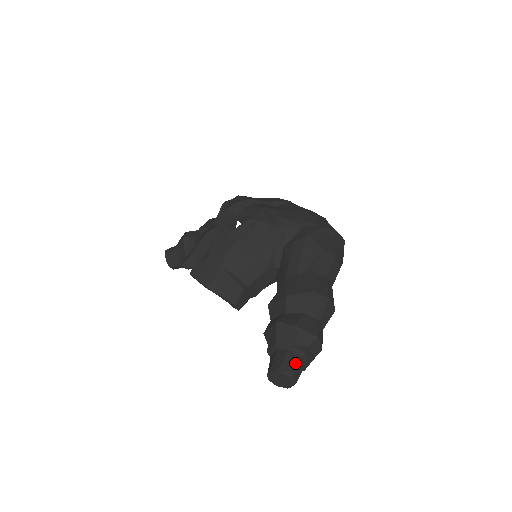
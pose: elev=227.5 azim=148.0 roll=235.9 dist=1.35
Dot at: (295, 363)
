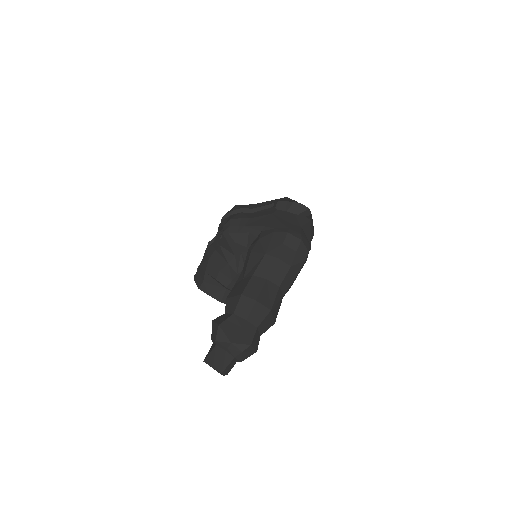
Dot at: (218, 356)
